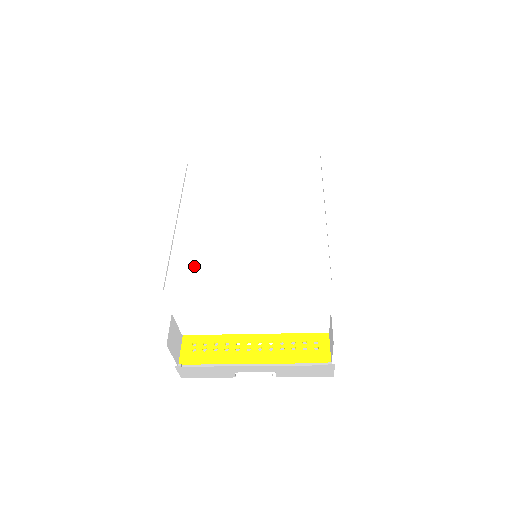
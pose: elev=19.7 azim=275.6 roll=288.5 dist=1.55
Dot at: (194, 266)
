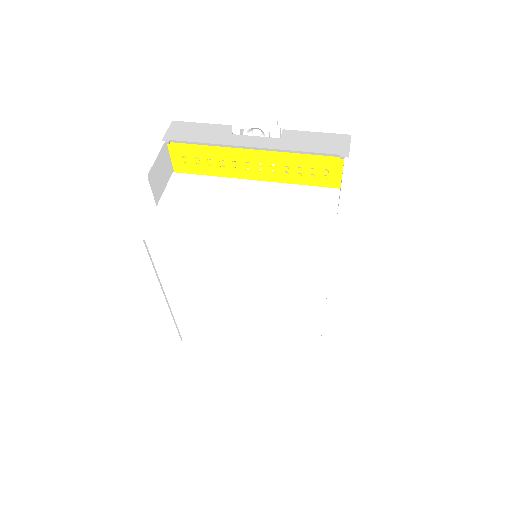
Dot at: (200, 332)
